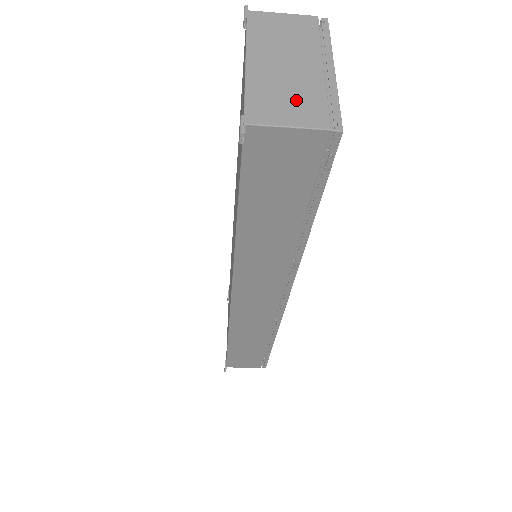
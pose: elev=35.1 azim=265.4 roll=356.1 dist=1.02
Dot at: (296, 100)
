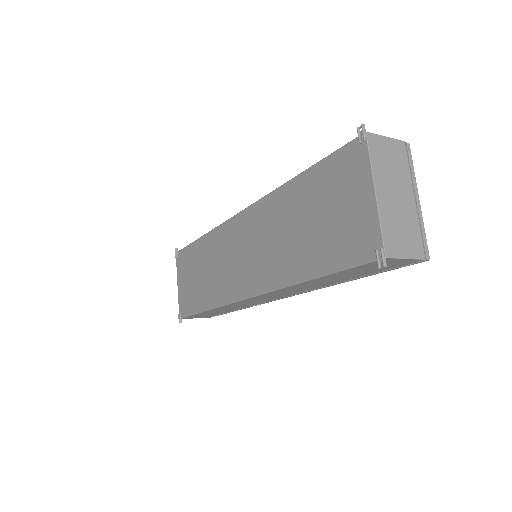
Dot at: (407, 233)
